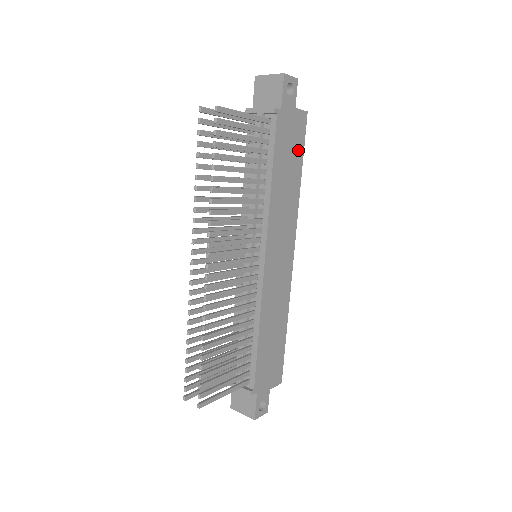
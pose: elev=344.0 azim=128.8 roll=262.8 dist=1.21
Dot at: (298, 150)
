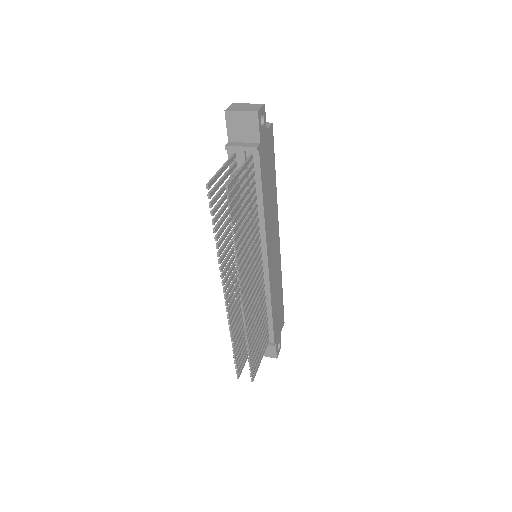
Dot at: (272, 161)
